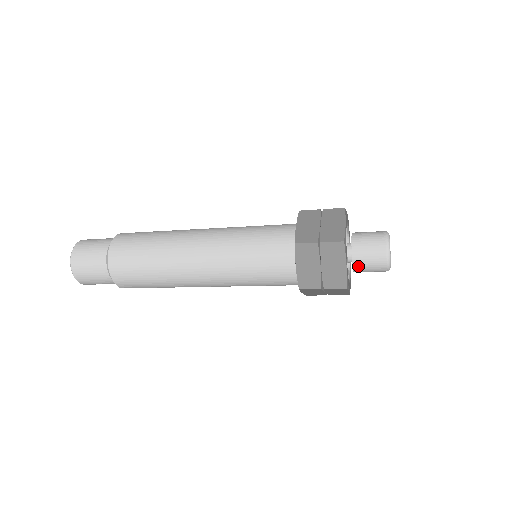
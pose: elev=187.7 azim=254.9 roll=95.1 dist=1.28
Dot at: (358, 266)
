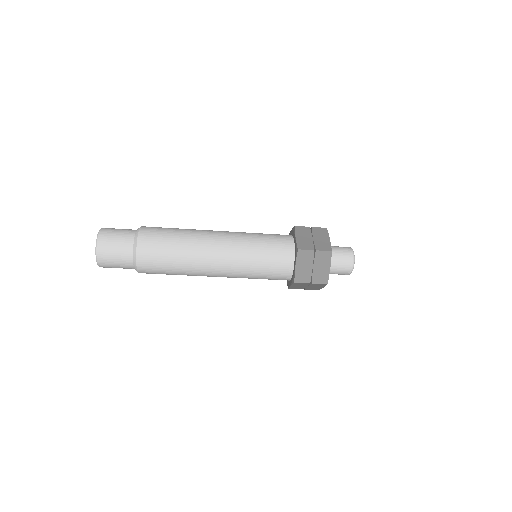
Dot at: (332, 269)
